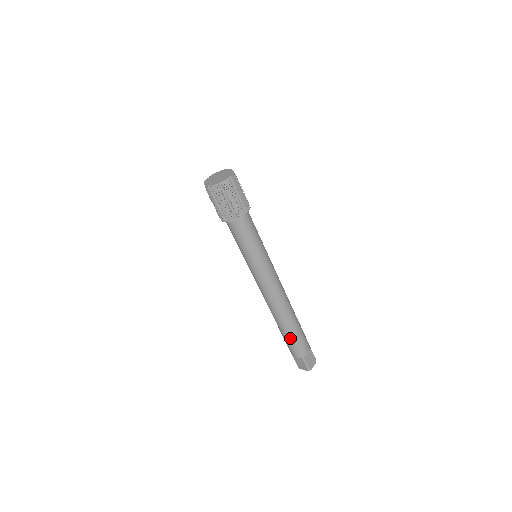
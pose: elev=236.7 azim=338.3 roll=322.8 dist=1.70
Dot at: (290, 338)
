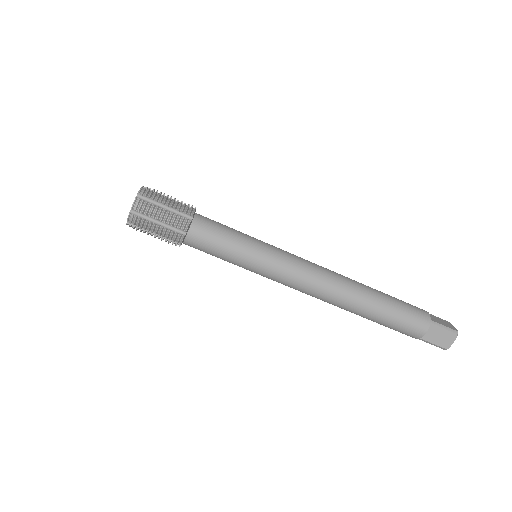
Dot at: (392, 311)
